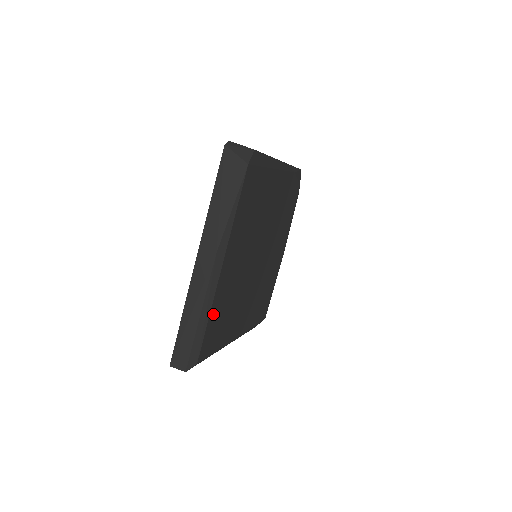
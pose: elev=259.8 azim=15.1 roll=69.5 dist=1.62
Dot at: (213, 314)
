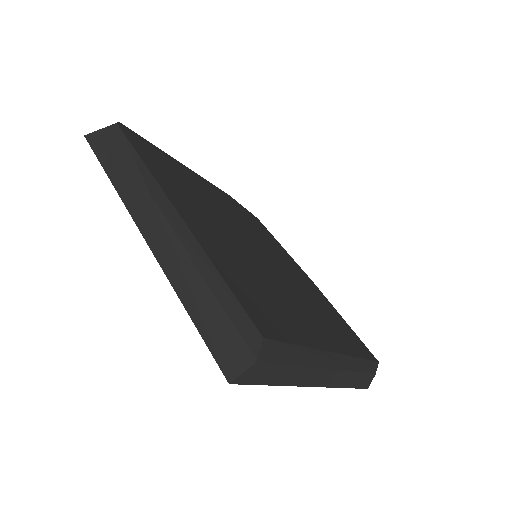
Dot at: (223, 270)
